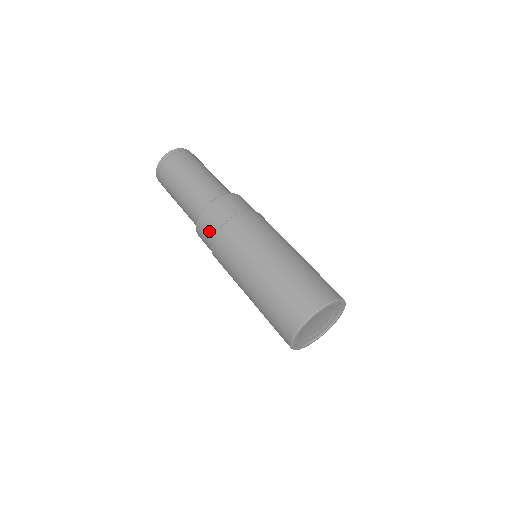
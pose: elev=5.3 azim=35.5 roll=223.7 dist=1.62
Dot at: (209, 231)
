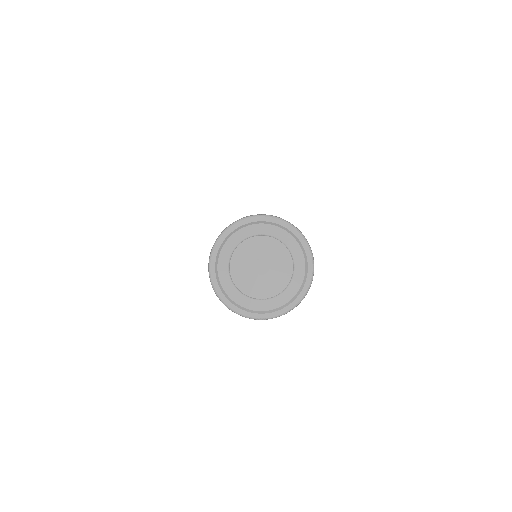
Dot at: occluded
